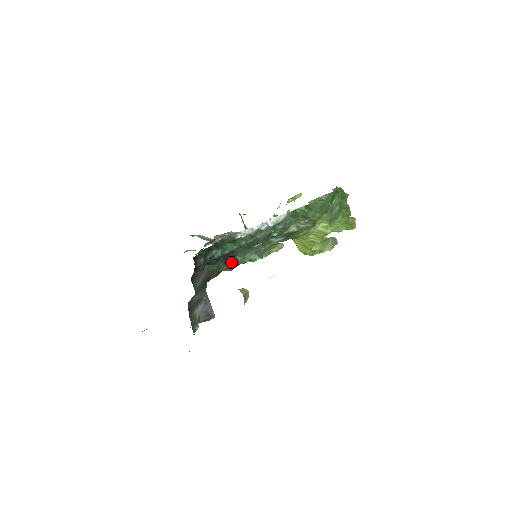
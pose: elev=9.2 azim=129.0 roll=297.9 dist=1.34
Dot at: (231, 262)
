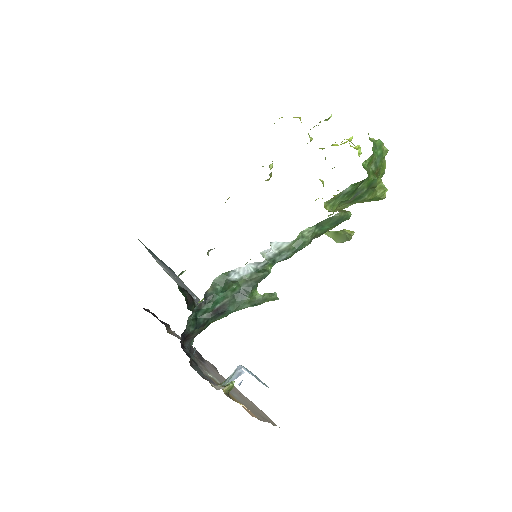
Dot at: (222, 316)
